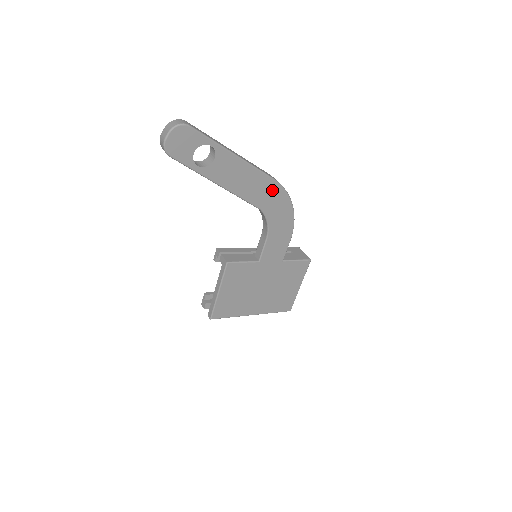
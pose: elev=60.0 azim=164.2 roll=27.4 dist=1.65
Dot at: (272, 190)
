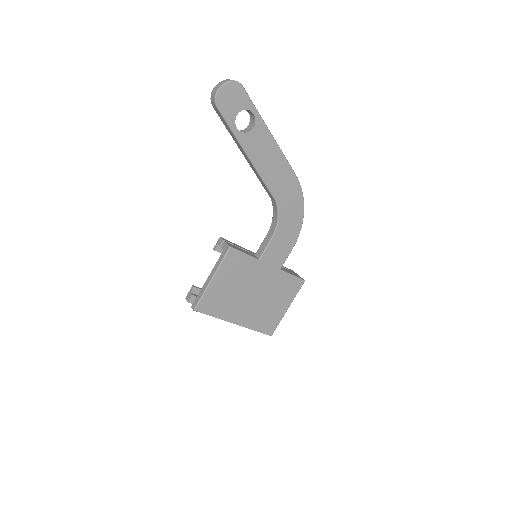
Dot at: (291, 185)
